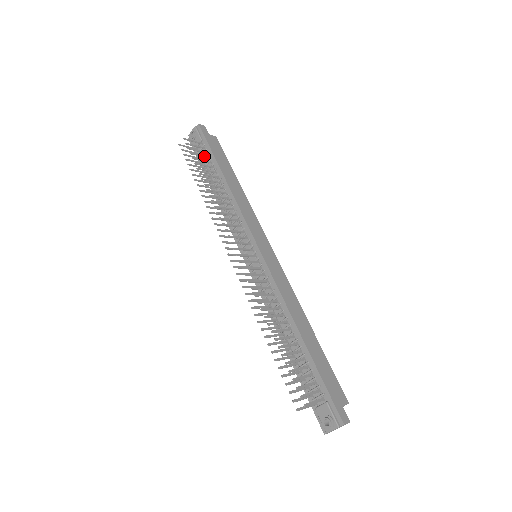
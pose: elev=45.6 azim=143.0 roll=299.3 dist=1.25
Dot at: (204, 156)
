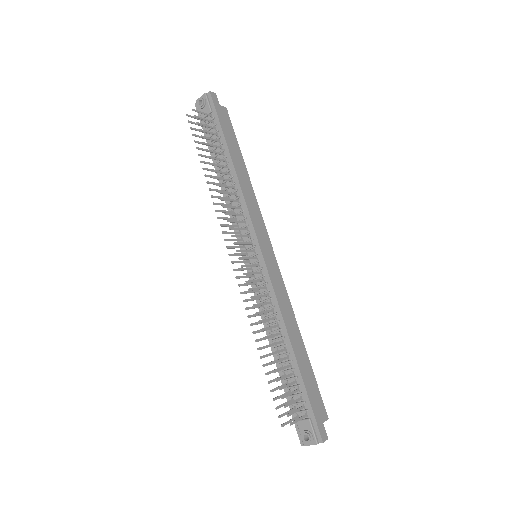
Dot at: (213, 133)
